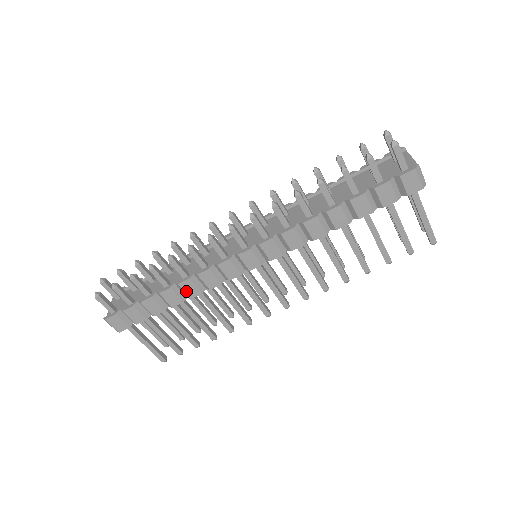
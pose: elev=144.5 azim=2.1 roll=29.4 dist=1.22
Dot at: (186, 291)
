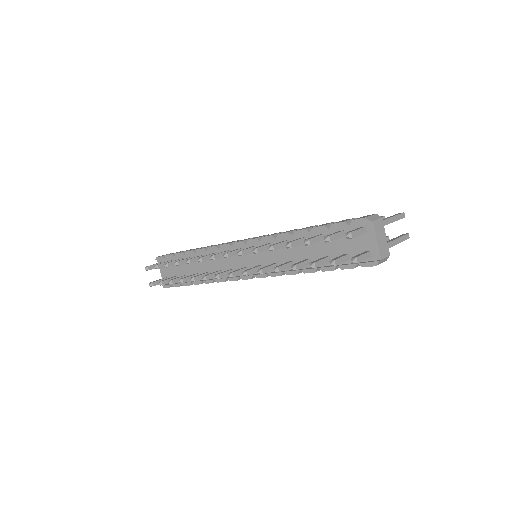
Dot at: occluded
